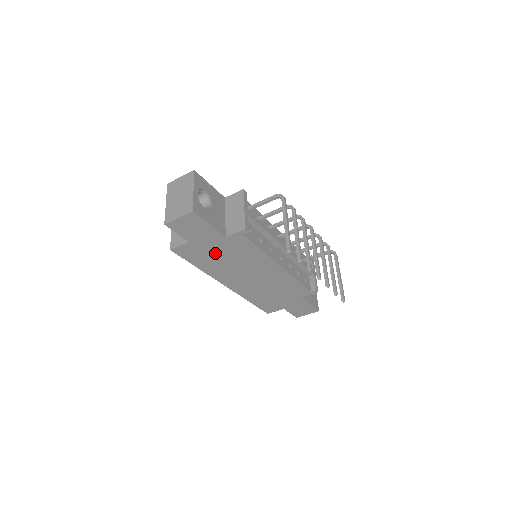
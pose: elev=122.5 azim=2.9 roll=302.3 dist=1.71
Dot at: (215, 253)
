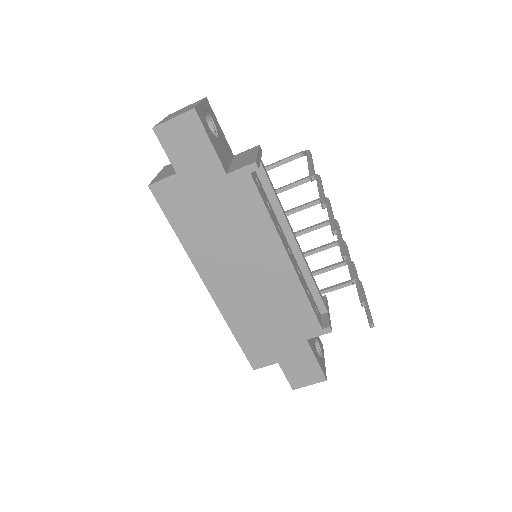
Dot at: (206, 207)
